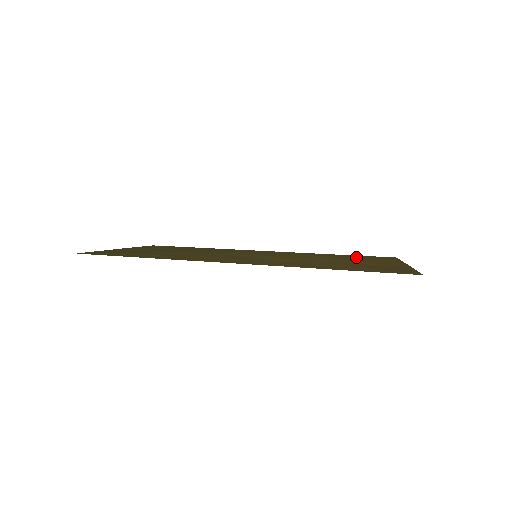
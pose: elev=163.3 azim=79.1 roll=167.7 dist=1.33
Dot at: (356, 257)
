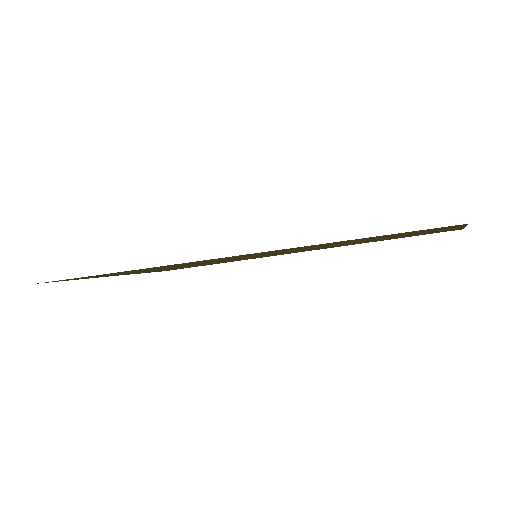
Dot at: occluded
